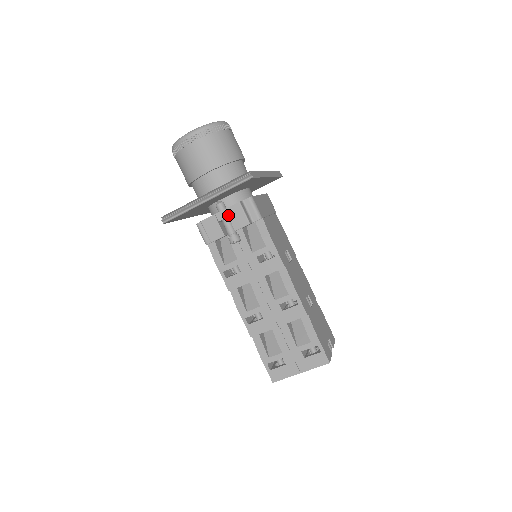
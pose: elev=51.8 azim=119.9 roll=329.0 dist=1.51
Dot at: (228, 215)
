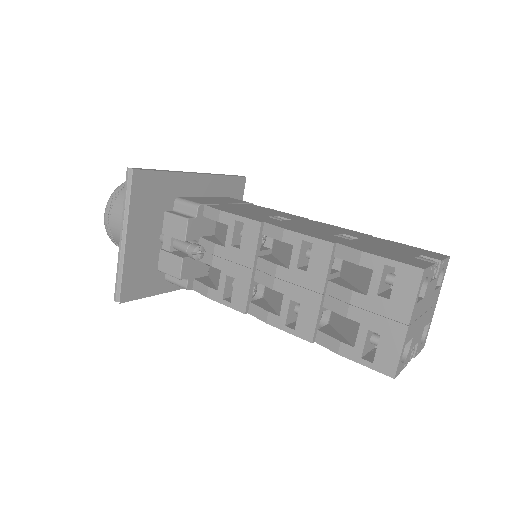
Dot at: (168, 235)
